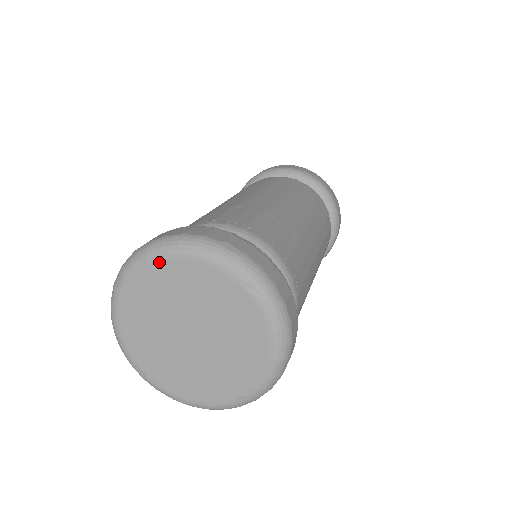
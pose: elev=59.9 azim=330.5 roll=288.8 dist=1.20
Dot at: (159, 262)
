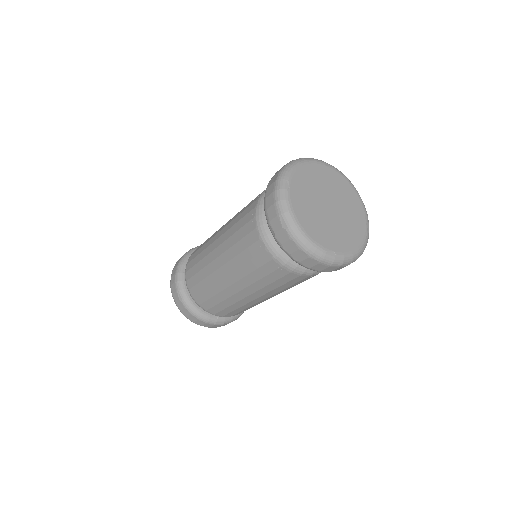
Dot at: (293, 178)
